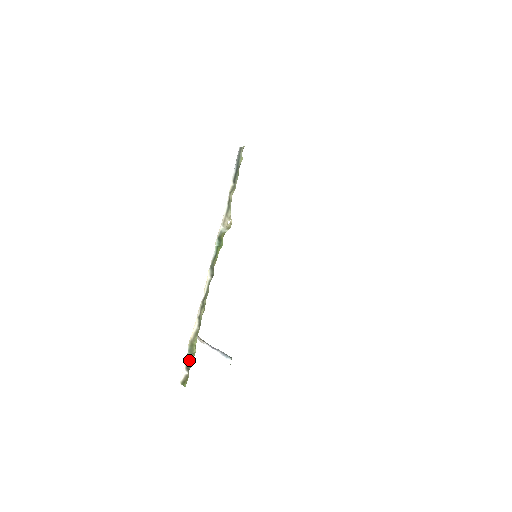
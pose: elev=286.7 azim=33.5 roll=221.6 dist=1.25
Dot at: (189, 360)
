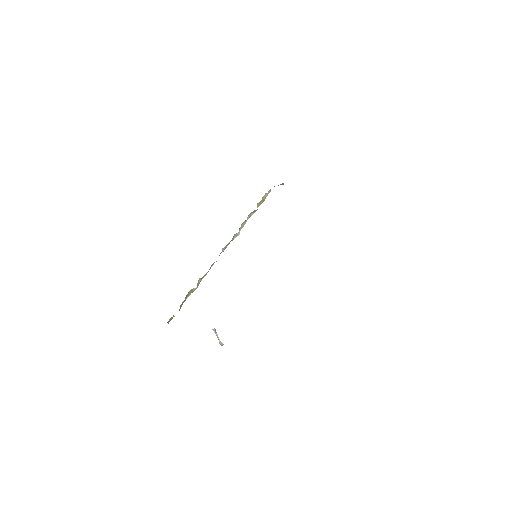
Dot at: occluded
